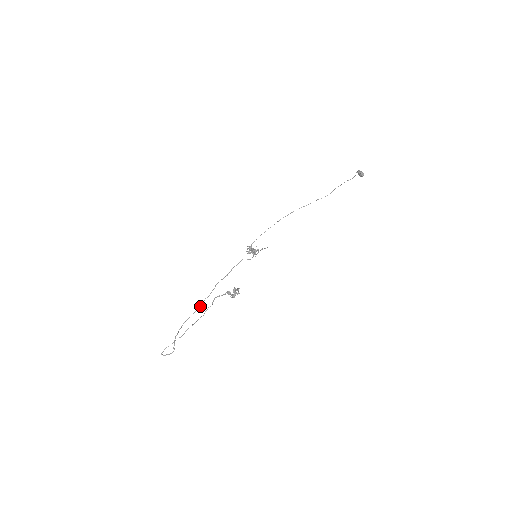
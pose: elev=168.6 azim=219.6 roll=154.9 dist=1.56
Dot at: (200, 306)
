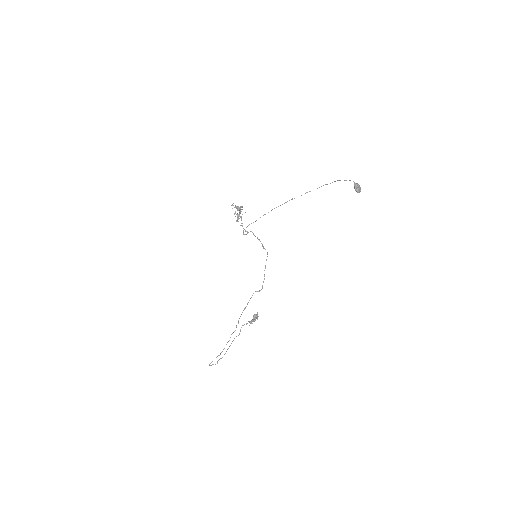
Dot at: (230, 337)
